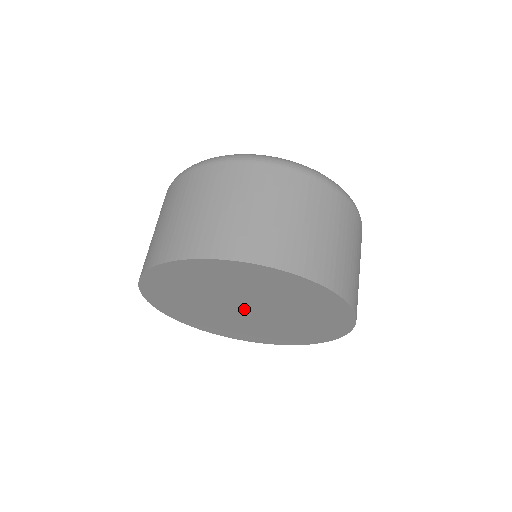
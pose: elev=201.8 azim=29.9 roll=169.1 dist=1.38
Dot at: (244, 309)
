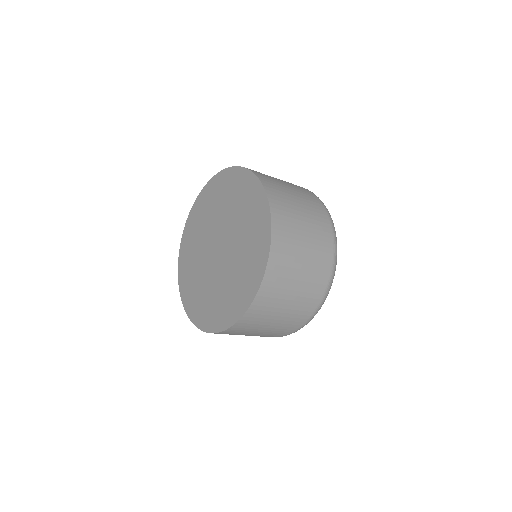
Dot at: (217, 247)
